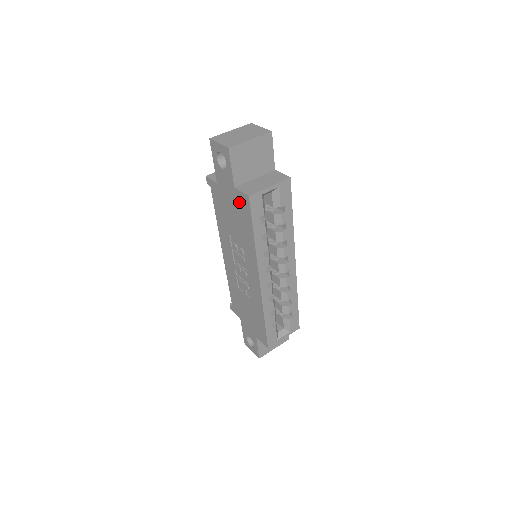
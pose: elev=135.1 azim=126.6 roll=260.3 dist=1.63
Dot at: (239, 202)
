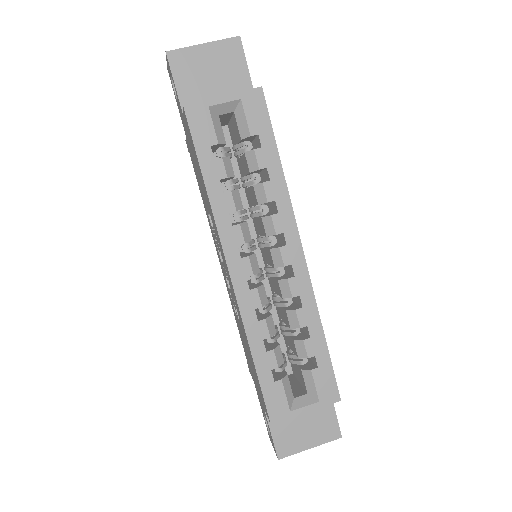
Dot at: (188, 134)
